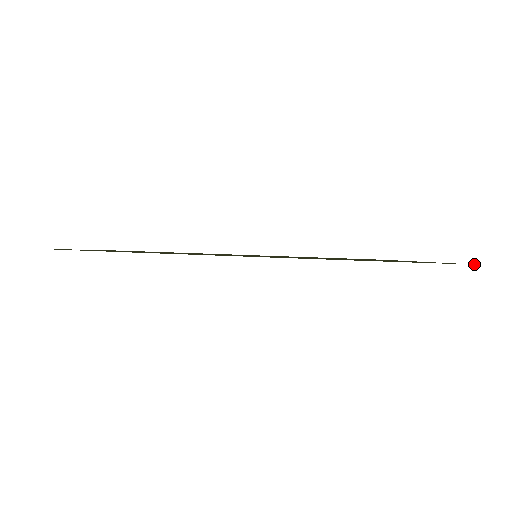
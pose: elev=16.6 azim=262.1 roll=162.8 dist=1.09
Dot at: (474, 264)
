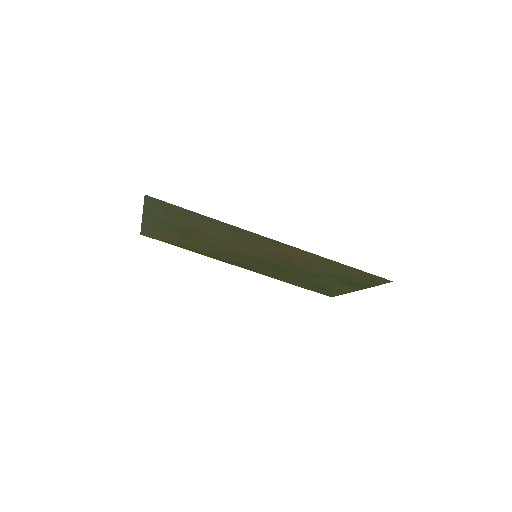
Dot at: (389, 282)
